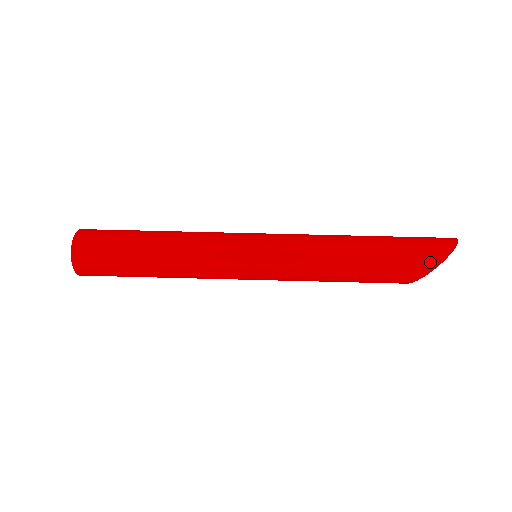
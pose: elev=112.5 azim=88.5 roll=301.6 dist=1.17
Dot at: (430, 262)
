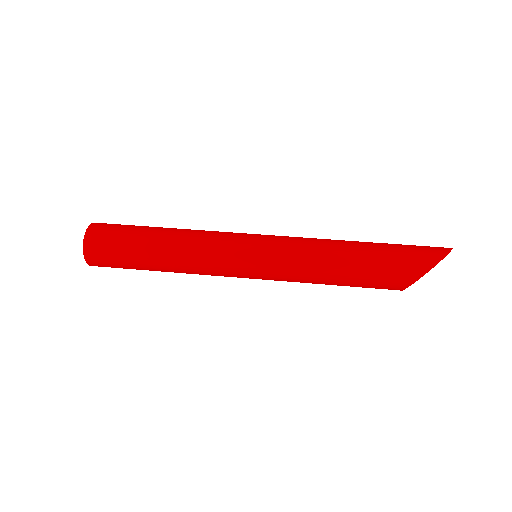
Dot at: (425, 263)
